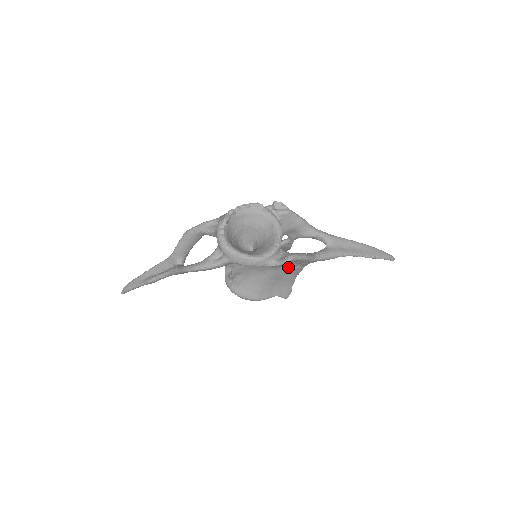
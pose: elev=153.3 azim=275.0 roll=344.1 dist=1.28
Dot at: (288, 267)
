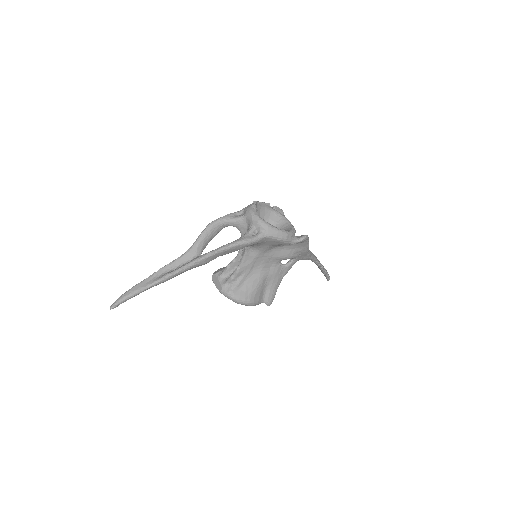
Dot at: (282, 264)
